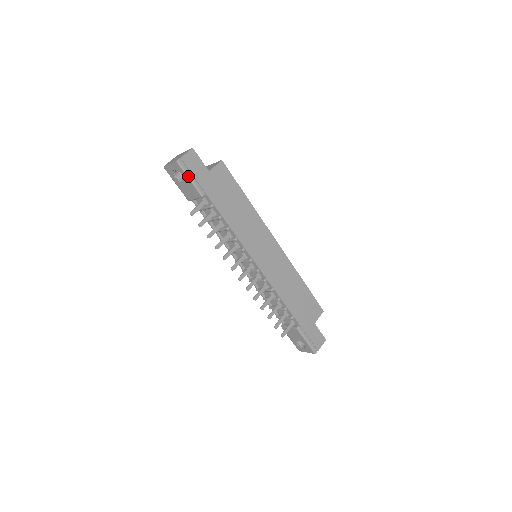
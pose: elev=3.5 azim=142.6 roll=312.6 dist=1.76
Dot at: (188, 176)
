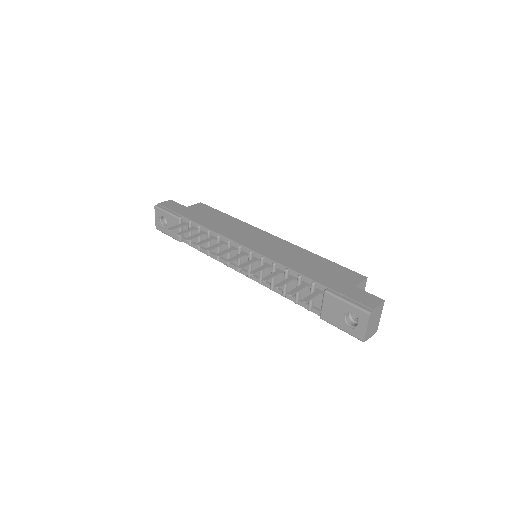
Dot at: (165, 211)
